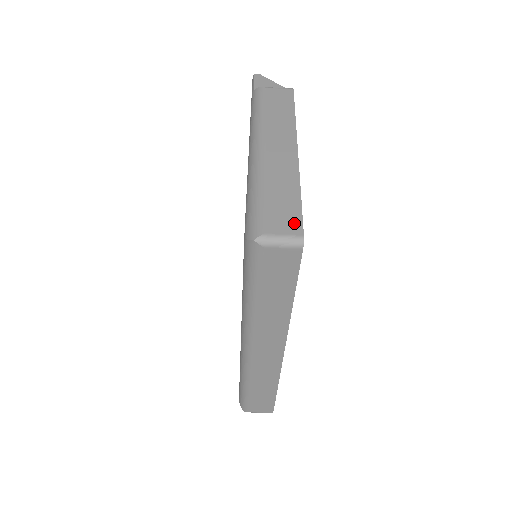
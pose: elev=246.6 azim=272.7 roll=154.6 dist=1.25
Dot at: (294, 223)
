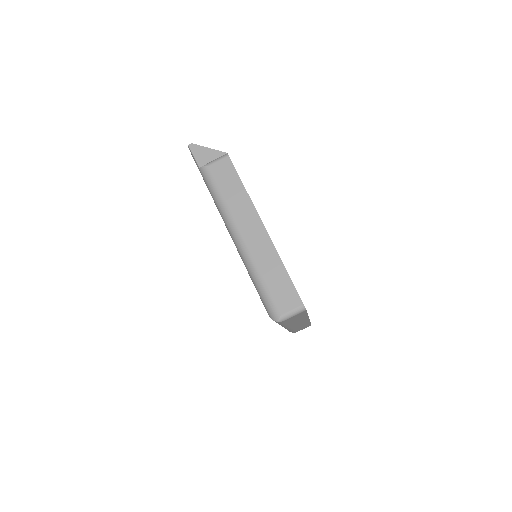
Dot at: (294, 297)
